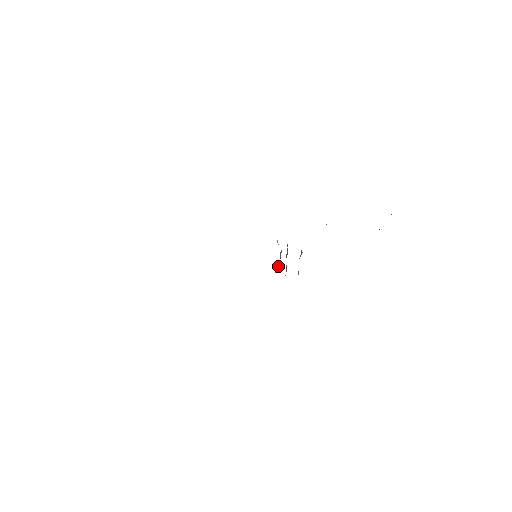
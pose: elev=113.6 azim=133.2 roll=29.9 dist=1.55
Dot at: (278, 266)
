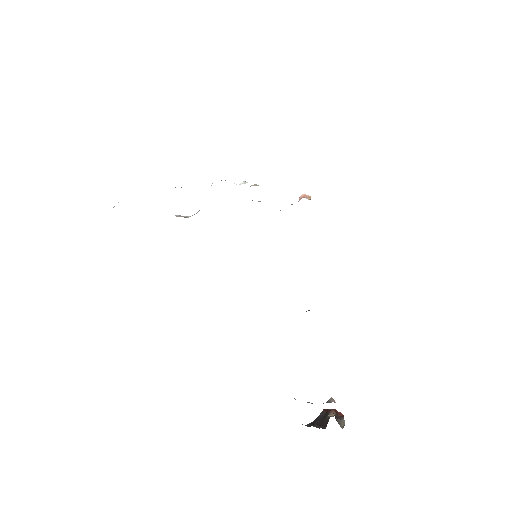
Dot at: occluded
